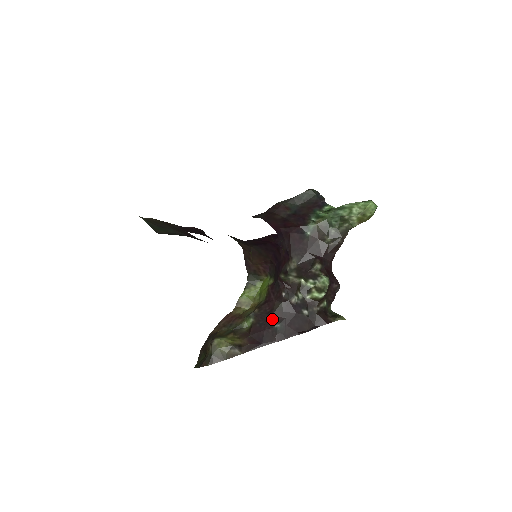
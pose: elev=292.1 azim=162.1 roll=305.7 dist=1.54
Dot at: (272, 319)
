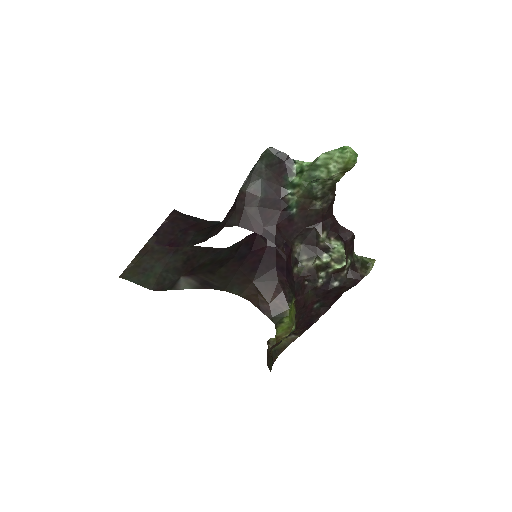
Dot at: (309, 306)
